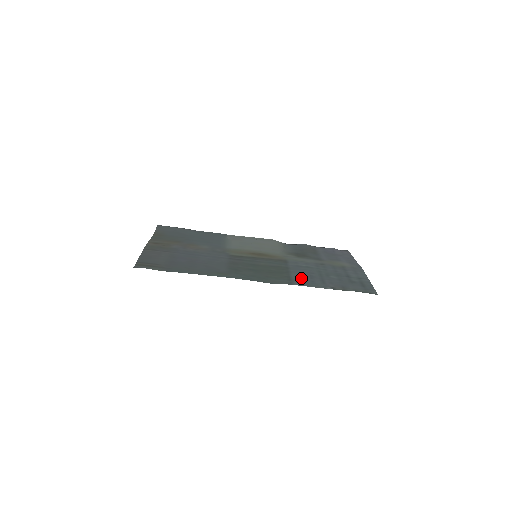
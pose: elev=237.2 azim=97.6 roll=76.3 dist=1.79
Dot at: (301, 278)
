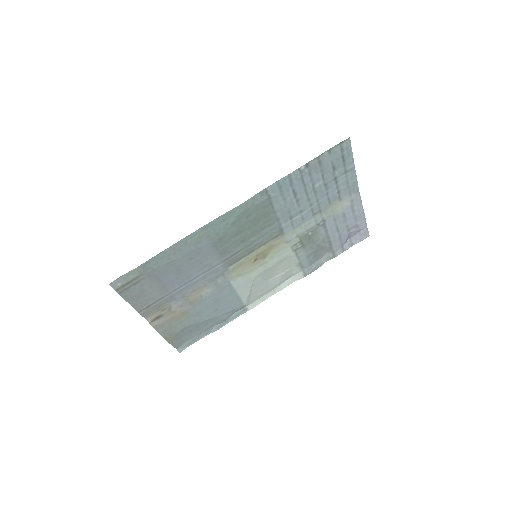
Dot at: (281, 196)
